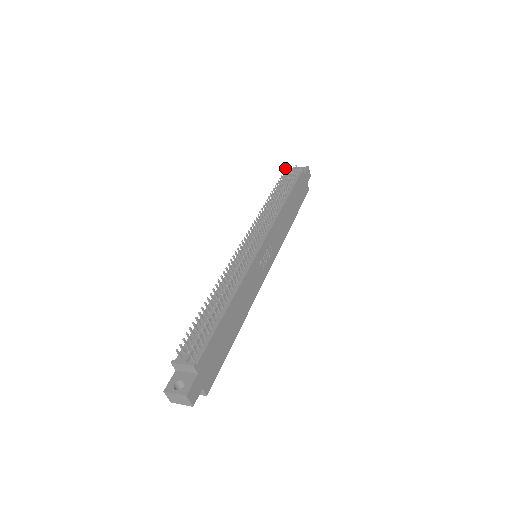
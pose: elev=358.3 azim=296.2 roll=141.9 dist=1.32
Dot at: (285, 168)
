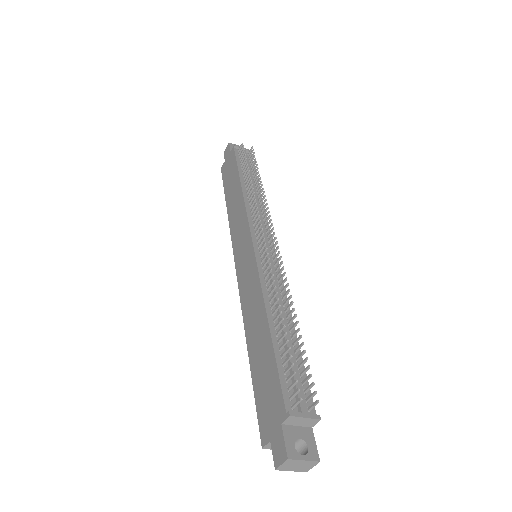
Dot at: (243, 145)
